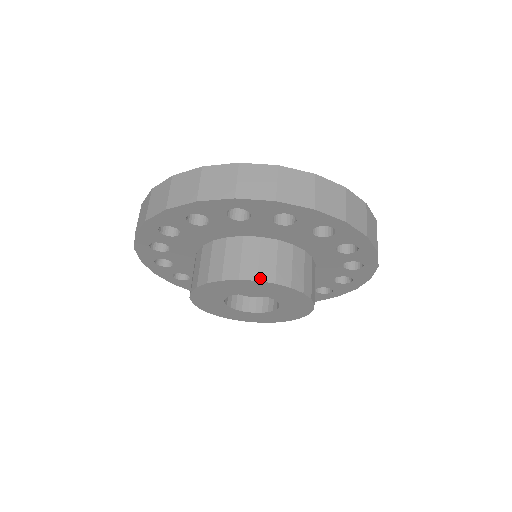
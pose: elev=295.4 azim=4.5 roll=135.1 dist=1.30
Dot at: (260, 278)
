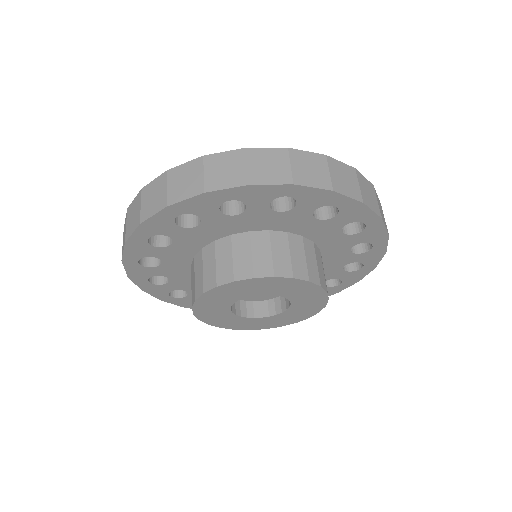
Dot at: (295, 275)
